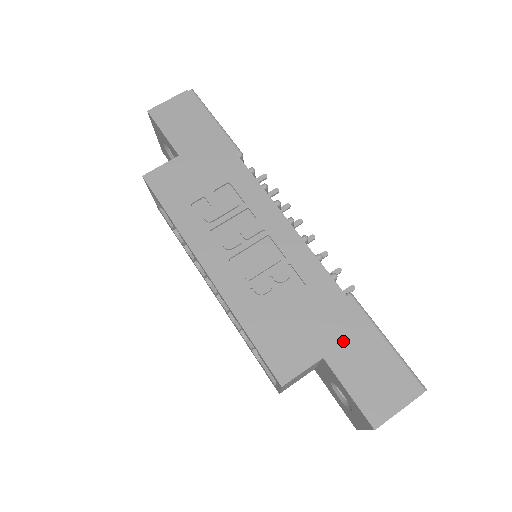
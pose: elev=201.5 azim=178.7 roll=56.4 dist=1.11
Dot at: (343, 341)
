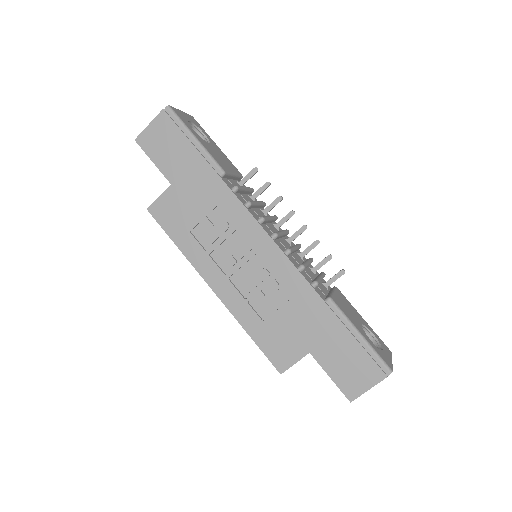
Dot at: (324, 339)
